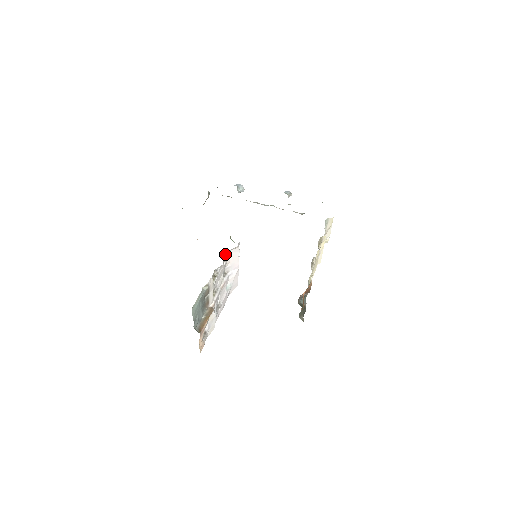
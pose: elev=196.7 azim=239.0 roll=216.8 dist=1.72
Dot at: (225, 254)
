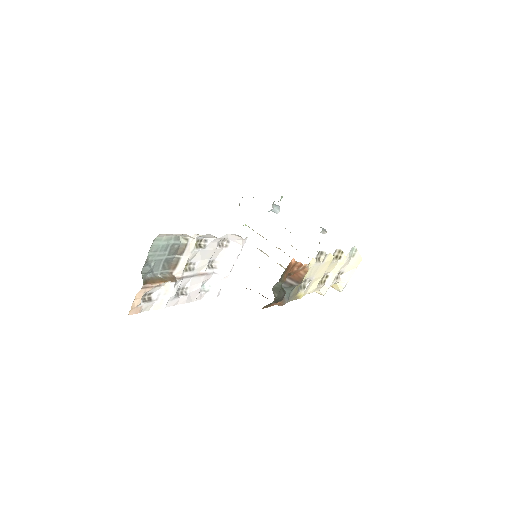
Dot at: (224, 239)
